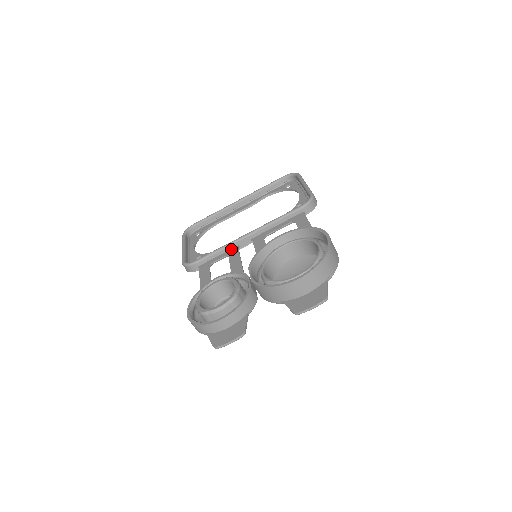
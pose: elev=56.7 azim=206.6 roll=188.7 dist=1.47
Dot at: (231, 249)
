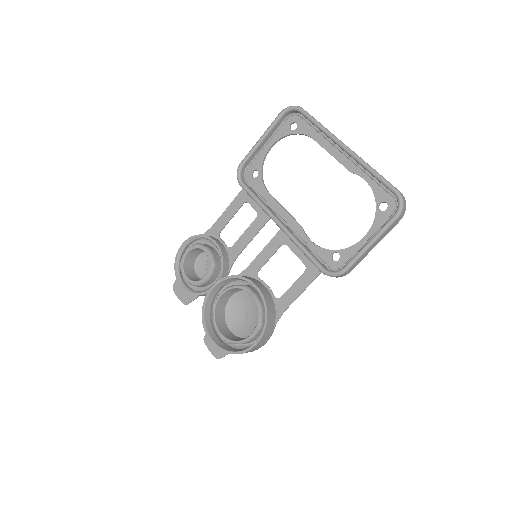
Dot at: (265, 212)
